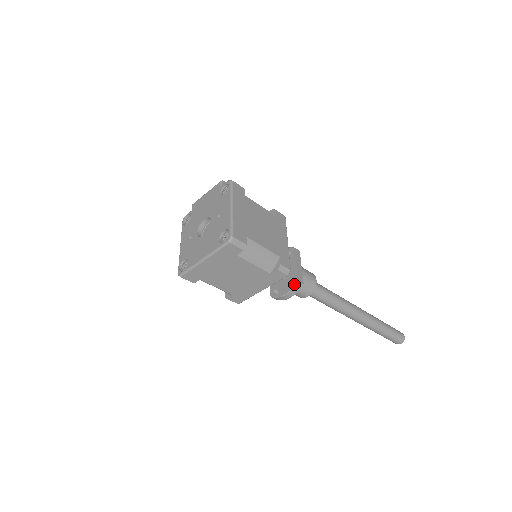
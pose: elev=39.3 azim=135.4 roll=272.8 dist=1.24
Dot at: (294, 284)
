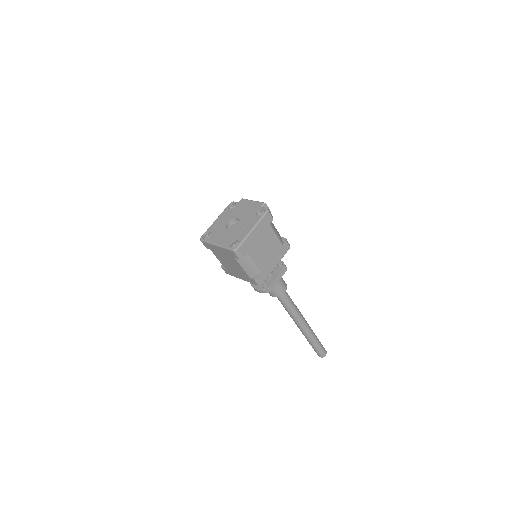
Dot at: (265, 288)
